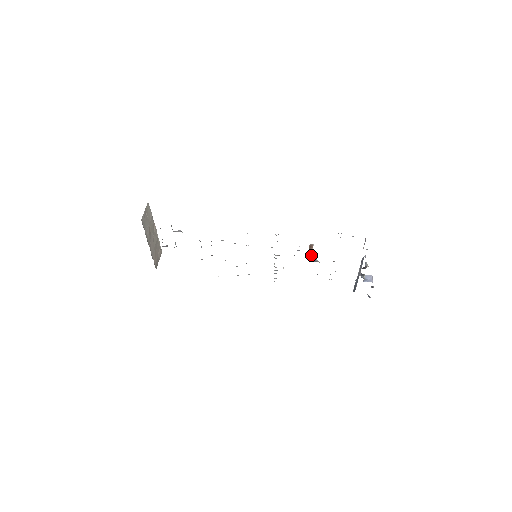
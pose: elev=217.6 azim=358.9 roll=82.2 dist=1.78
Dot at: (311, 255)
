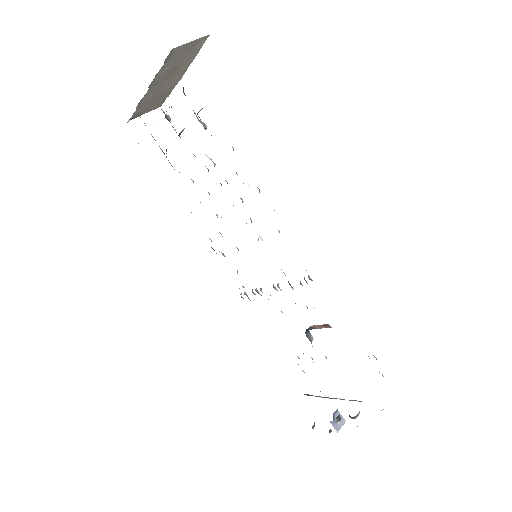
Dot at: (314, 328)
